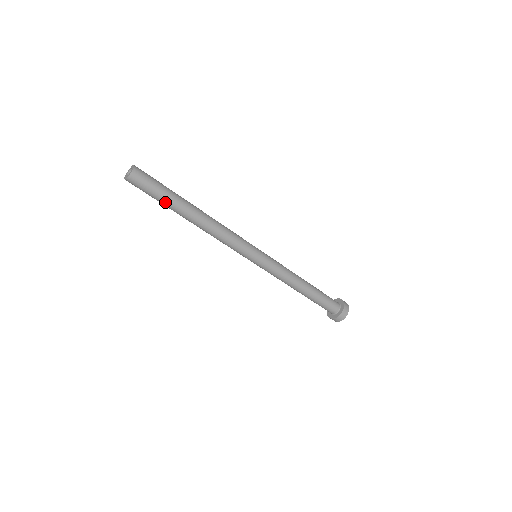
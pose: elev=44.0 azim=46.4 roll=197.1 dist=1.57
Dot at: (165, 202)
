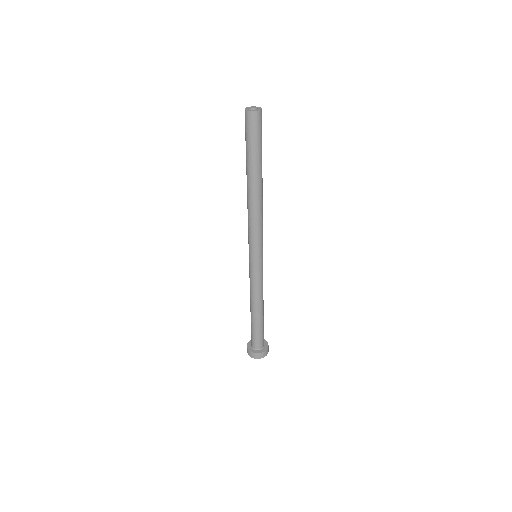
Dot at: (259, 155)
